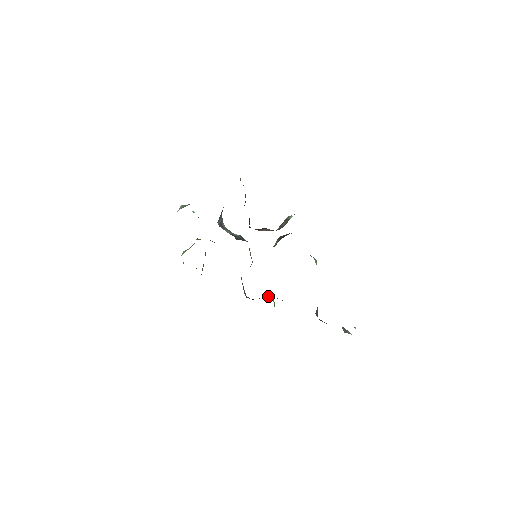
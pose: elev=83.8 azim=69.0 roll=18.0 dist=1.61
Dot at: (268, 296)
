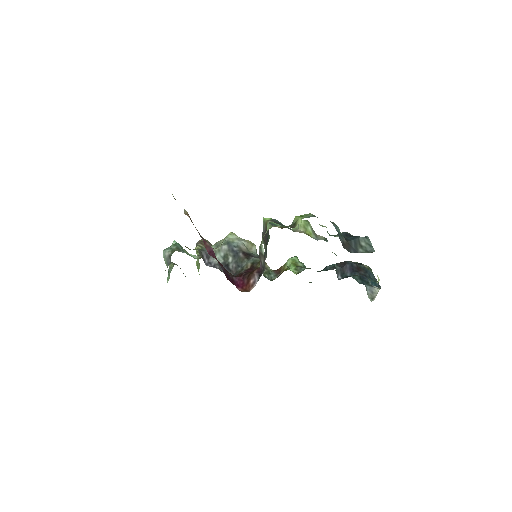
Dot at: (288, 260)
